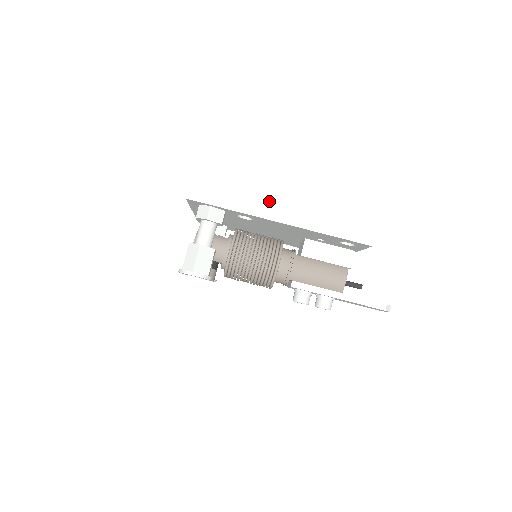
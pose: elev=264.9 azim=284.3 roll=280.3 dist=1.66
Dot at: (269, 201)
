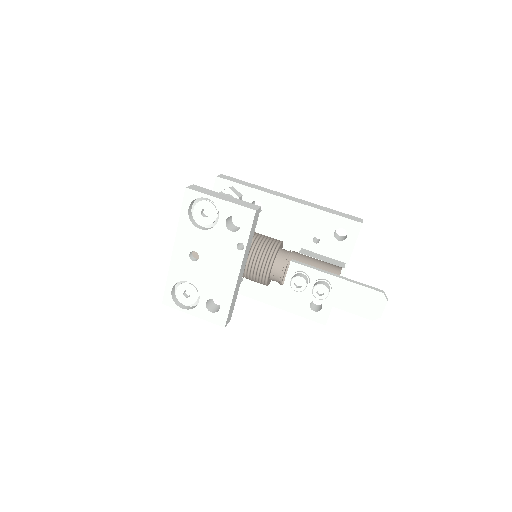
Dot at: (279, 193)
